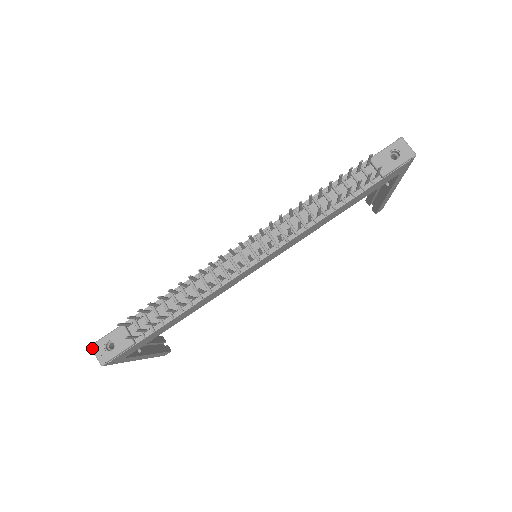
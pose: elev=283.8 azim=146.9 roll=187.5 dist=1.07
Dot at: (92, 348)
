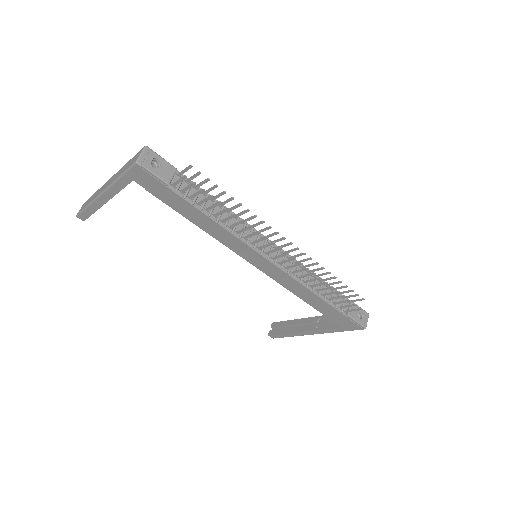
Dot at: (146, 148)
